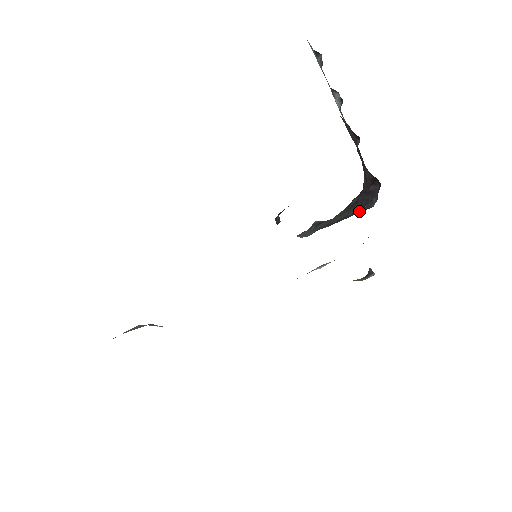
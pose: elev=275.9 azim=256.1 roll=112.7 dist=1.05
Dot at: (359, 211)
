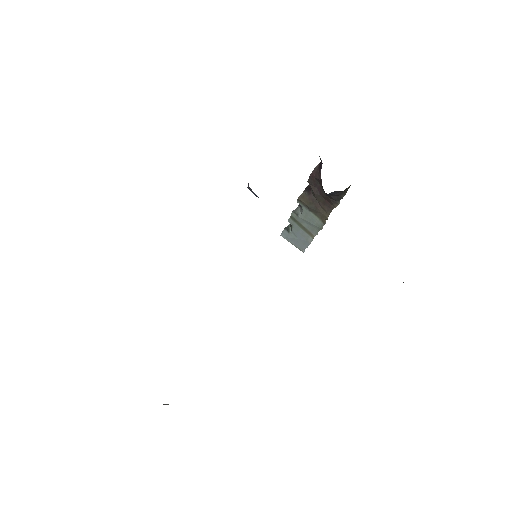
Dot at: occluded
